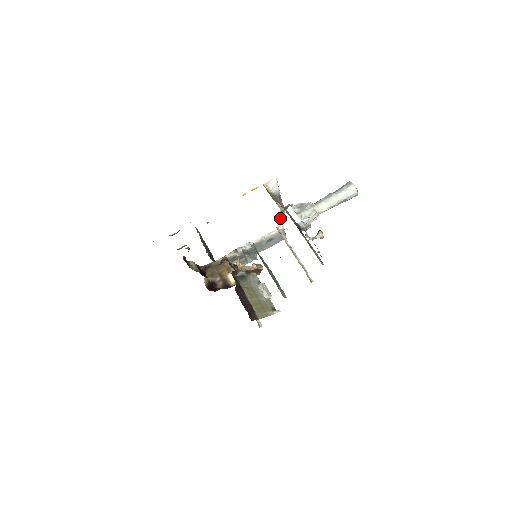
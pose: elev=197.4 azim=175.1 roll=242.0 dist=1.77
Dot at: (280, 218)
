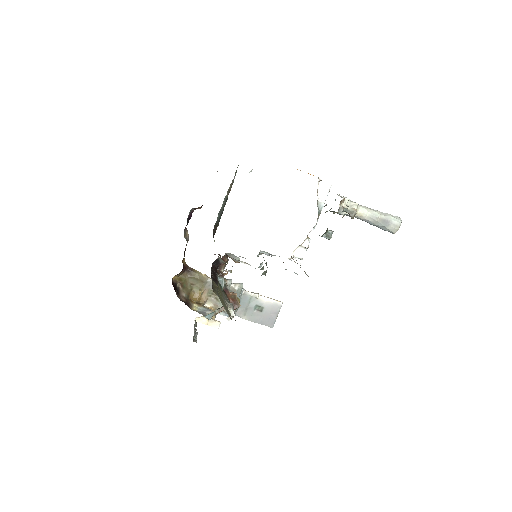
Dot at: (301, 247)
